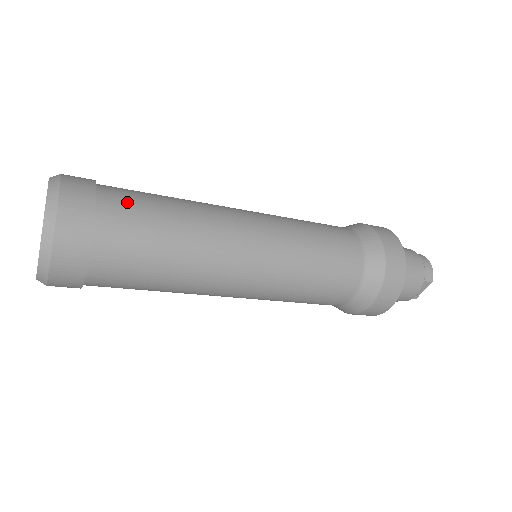
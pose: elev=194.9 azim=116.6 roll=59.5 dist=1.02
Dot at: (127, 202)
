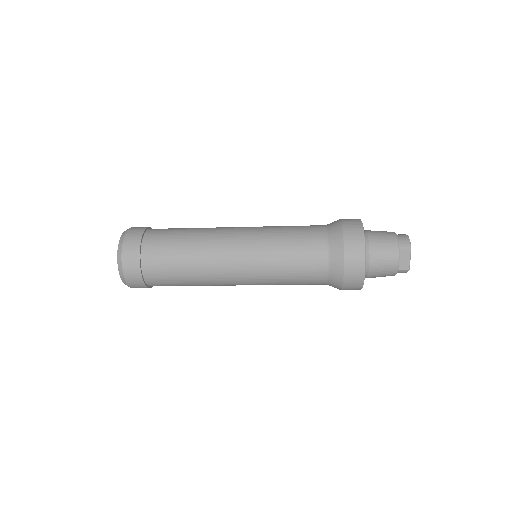
Dot at: (162, 231)
